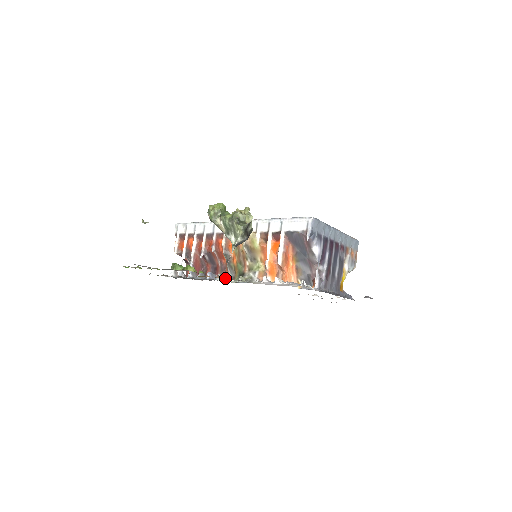
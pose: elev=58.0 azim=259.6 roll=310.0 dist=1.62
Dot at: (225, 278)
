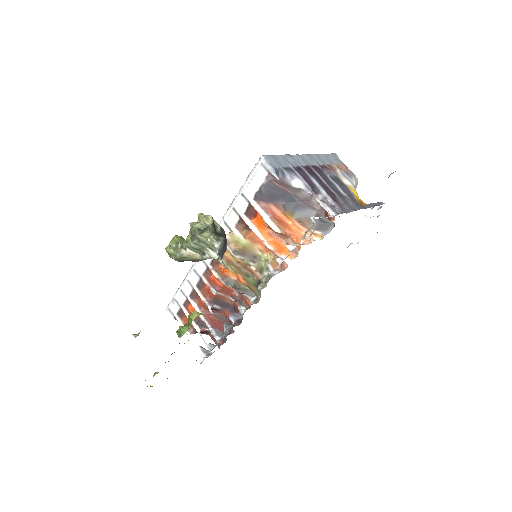
Dot at: (249, 305)
